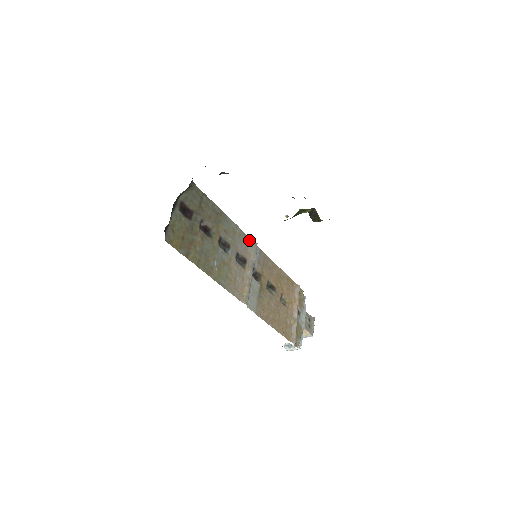
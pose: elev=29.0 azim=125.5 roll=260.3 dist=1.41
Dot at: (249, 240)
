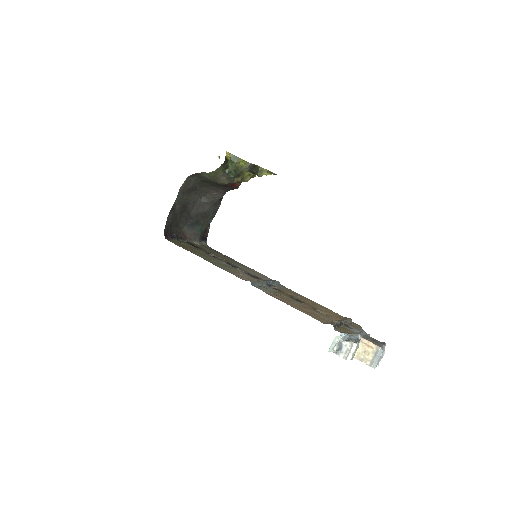
Dot at: (269, 278)
